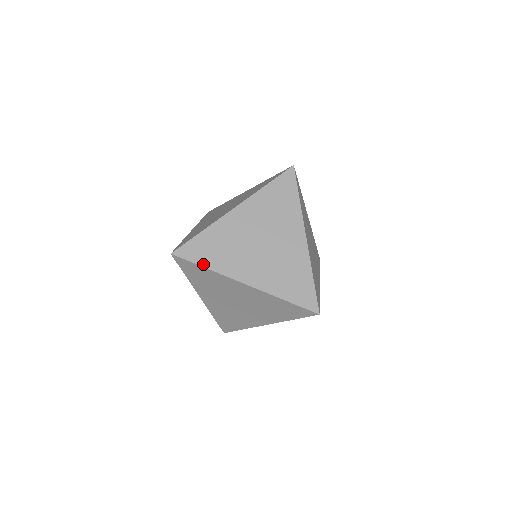
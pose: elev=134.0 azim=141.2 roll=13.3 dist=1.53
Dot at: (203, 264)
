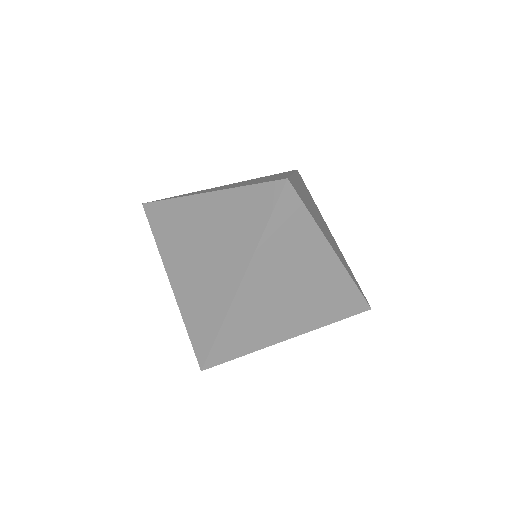
Dot at: (309, 210)
